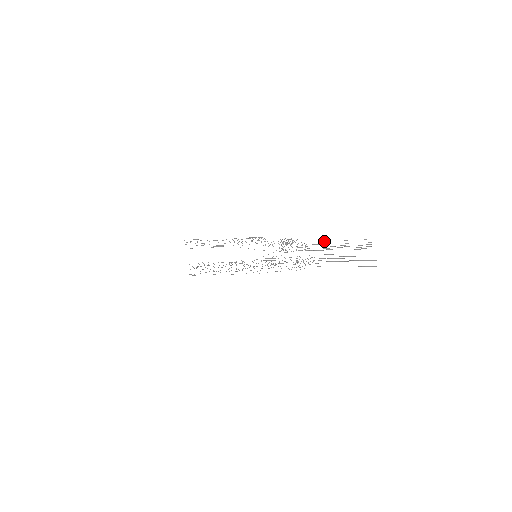
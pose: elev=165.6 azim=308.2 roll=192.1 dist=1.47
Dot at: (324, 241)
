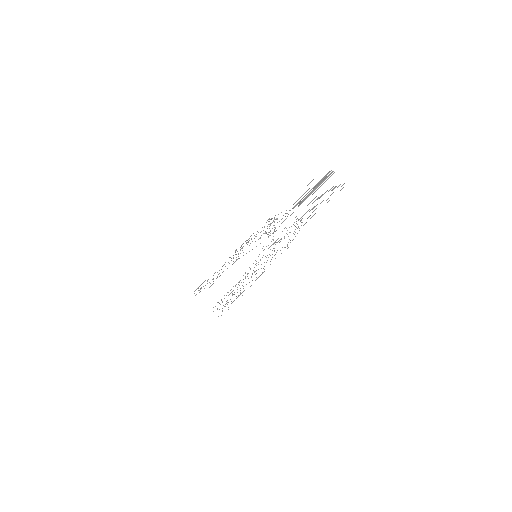
Dot at: occluded
